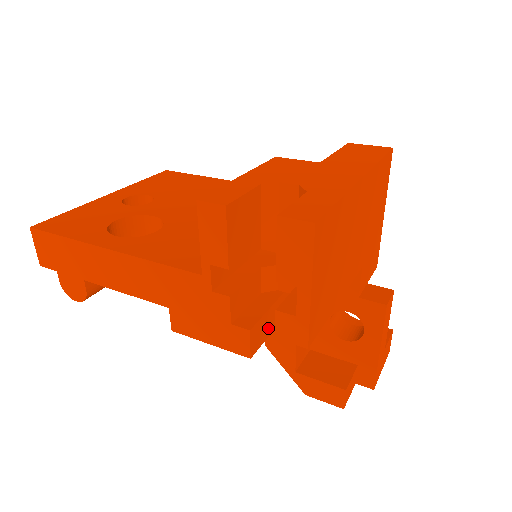
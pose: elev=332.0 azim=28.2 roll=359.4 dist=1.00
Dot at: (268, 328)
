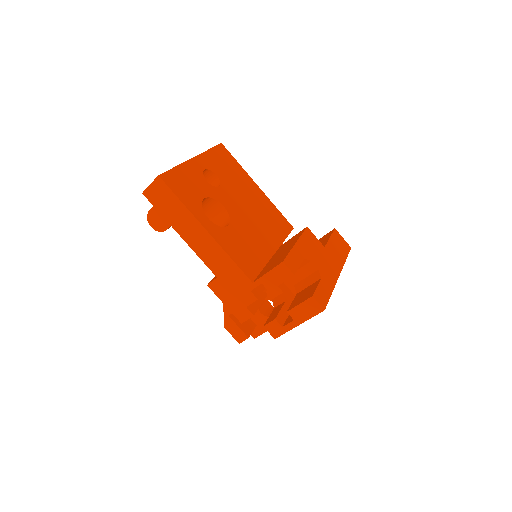
Dot at: occluded
